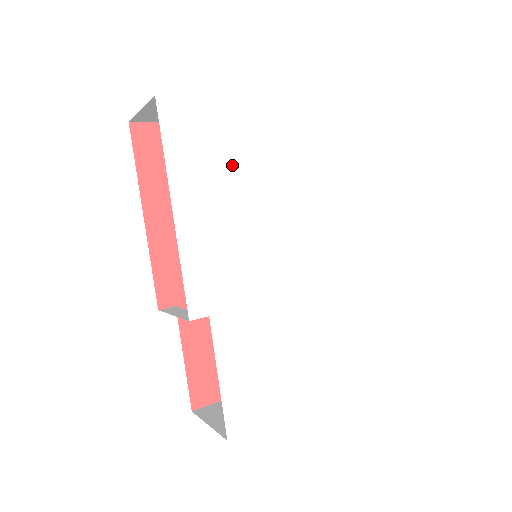
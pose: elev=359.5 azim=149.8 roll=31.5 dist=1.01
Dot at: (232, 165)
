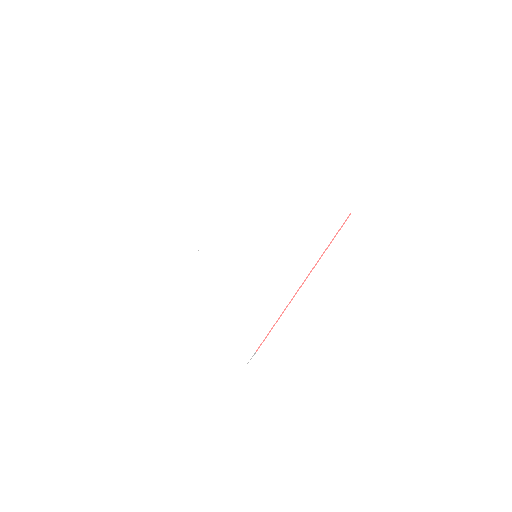
Dot at: (262, 199)
